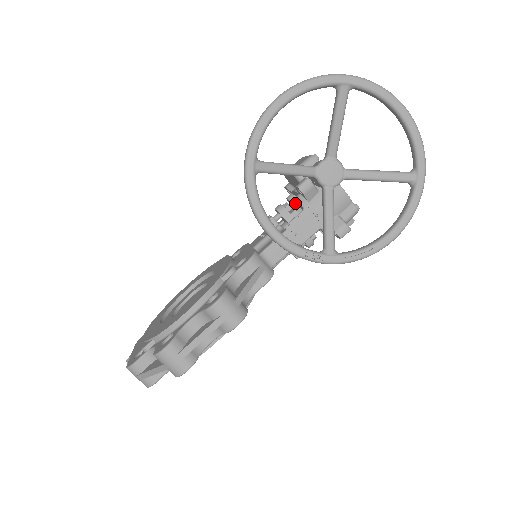
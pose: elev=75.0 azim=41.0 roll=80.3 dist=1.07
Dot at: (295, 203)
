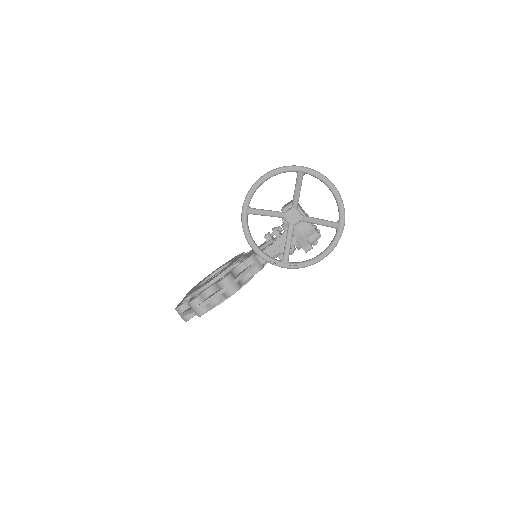
Dot at: occluded
